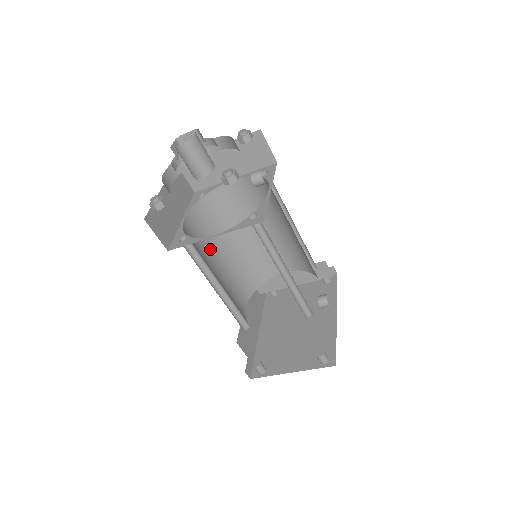
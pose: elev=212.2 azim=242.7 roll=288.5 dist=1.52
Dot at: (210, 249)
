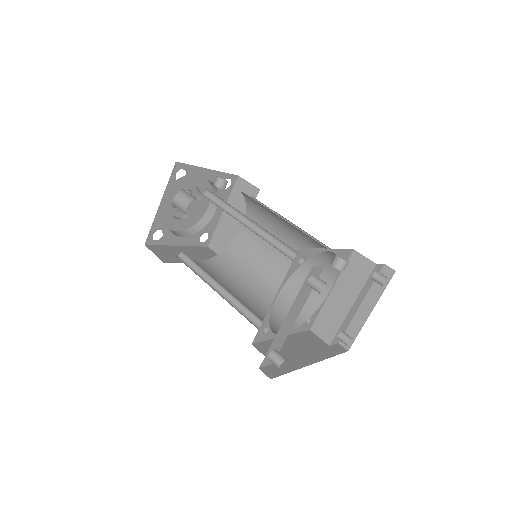
Dot at: (230, 283)
